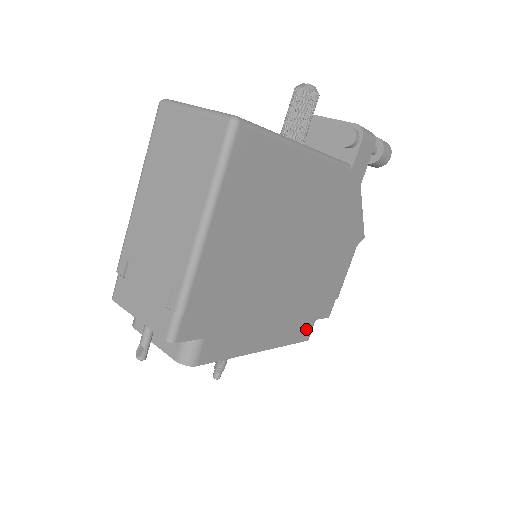
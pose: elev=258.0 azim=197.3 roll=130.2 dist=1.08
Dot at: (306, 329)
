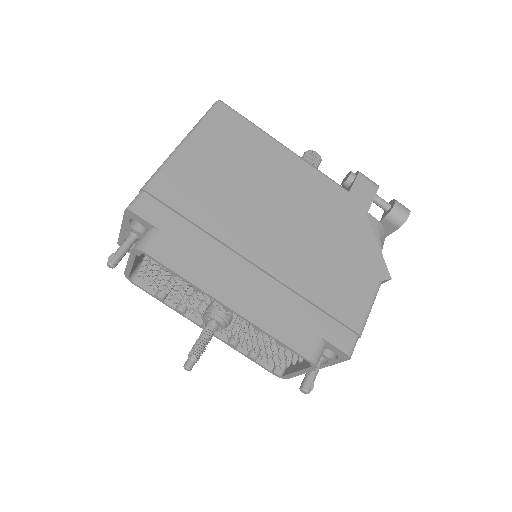
Dot at: (306, 339)
